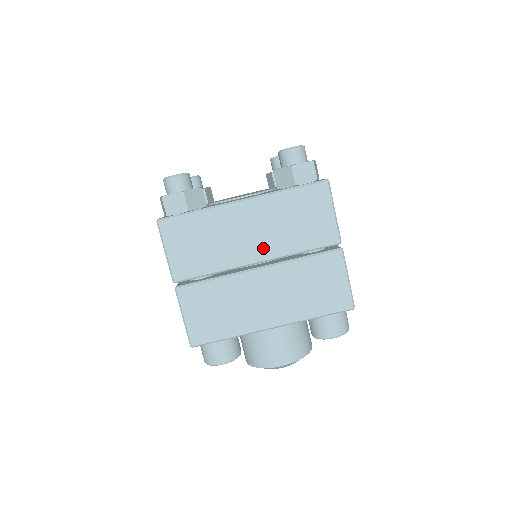
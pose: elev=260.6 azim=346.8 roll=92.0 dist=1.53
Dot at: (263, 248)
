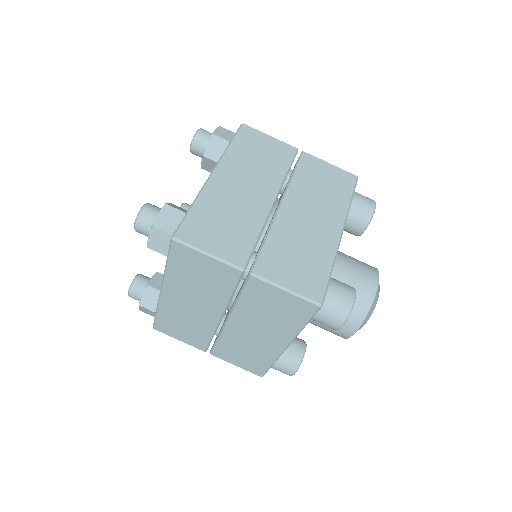
Dot at: (264, 189)
